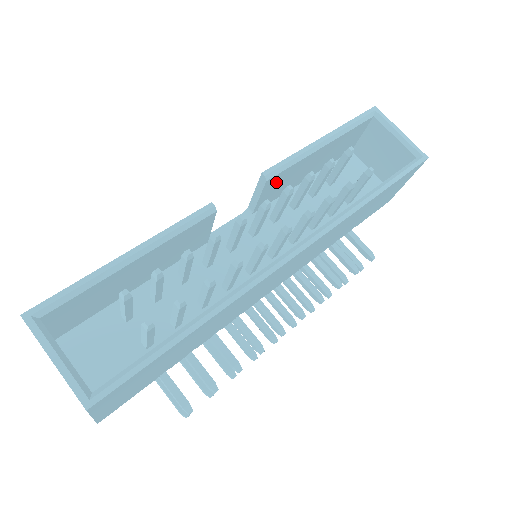
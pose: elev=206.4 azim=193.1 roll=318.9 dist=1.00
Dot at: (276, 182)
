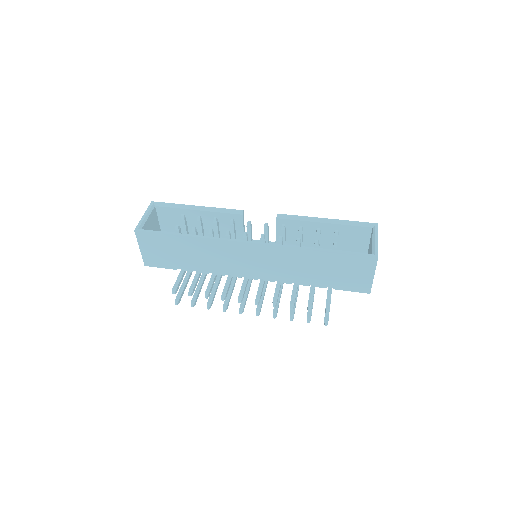
Dot at: (287, 226)
